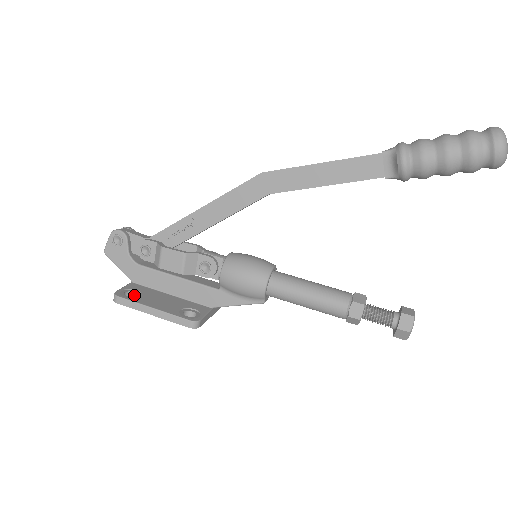
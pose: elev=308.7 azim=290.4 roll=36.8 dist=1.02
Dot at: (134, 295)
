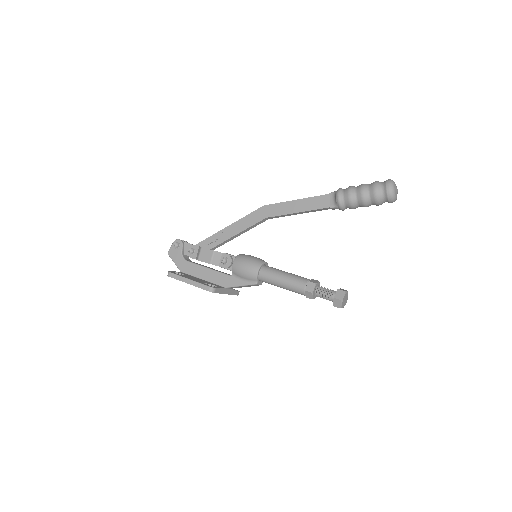
Dot at: occluded
